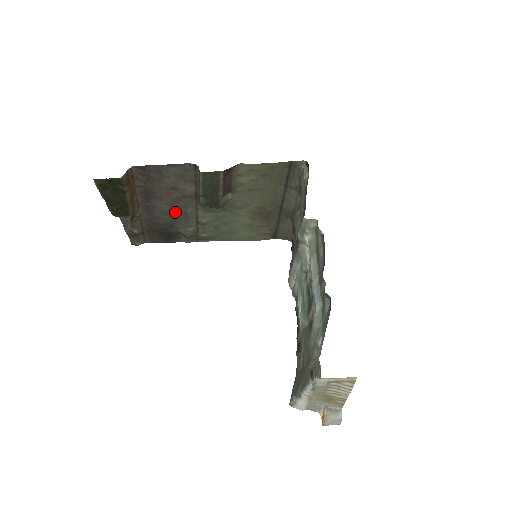
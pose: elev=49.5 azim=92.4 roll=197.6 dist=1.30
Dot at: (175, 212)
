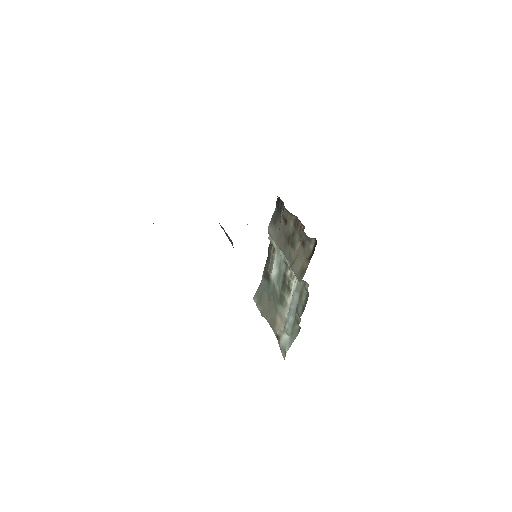
Dot at: occluded
